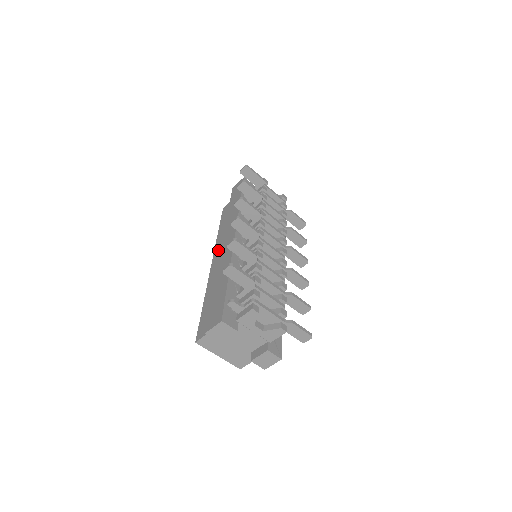
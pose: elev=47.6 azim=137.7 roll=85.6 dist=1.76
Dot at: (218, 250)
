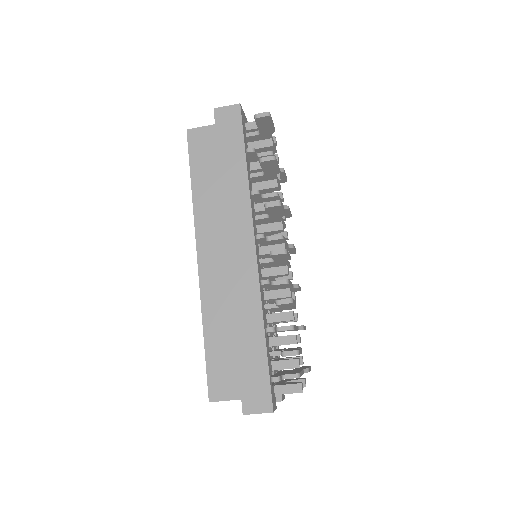
Dot at: (206, 237)
